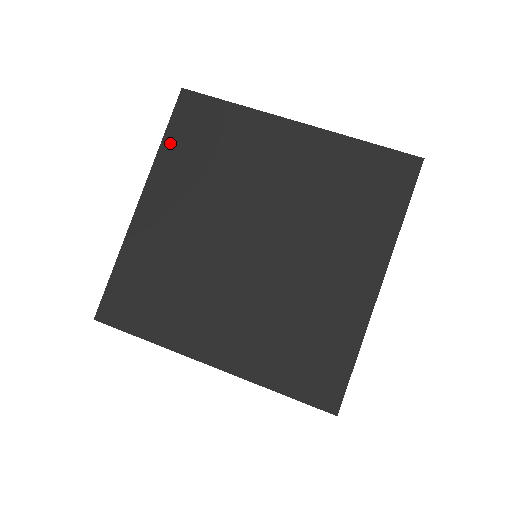
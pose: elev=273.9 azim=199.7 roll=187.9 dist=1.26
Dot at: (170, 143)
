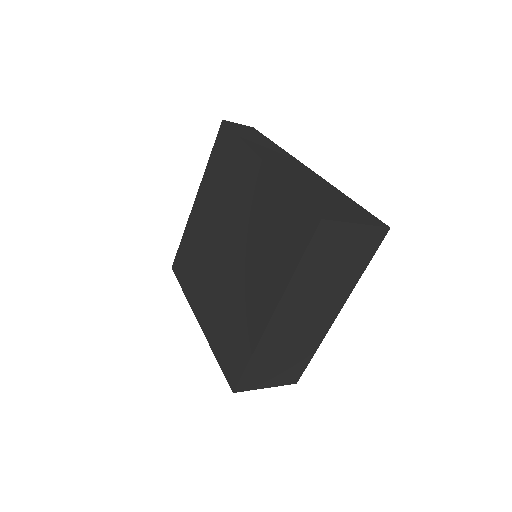
Dot at: (185, 287)
